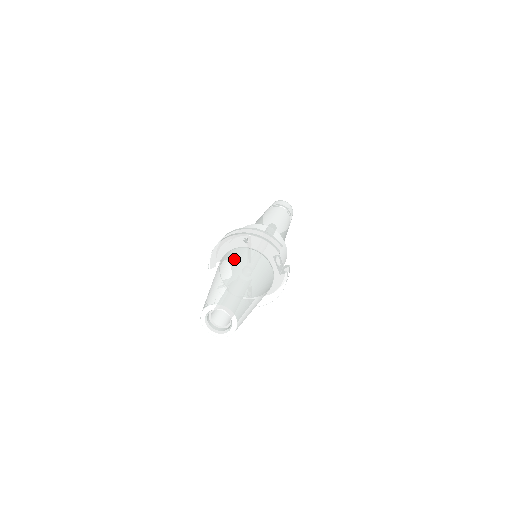
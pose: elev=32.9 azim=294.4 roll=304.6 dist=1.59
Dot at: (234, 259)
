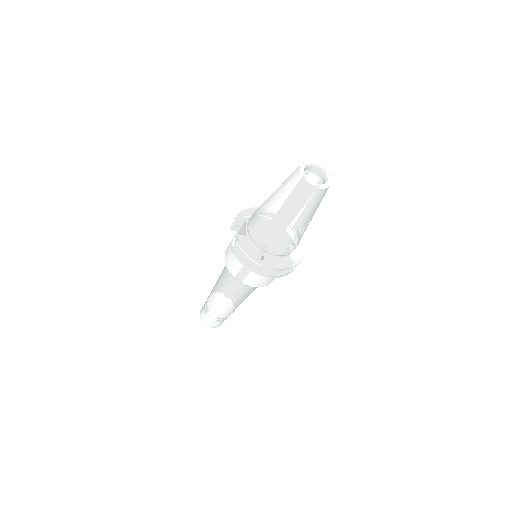
Dot at: occluded
